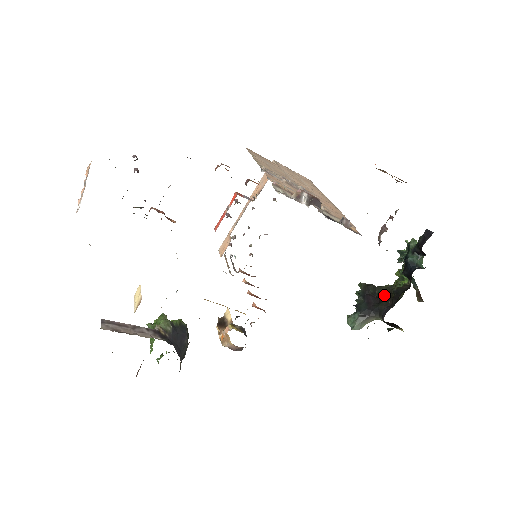
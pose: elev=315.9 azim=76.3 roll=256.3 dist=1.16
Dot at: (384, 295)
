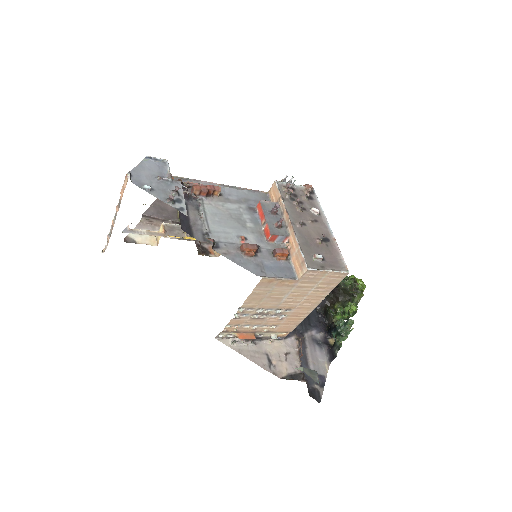
Dot at: (339, 295)
